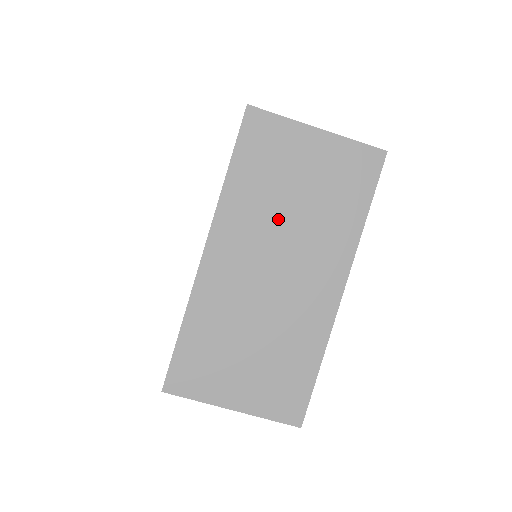
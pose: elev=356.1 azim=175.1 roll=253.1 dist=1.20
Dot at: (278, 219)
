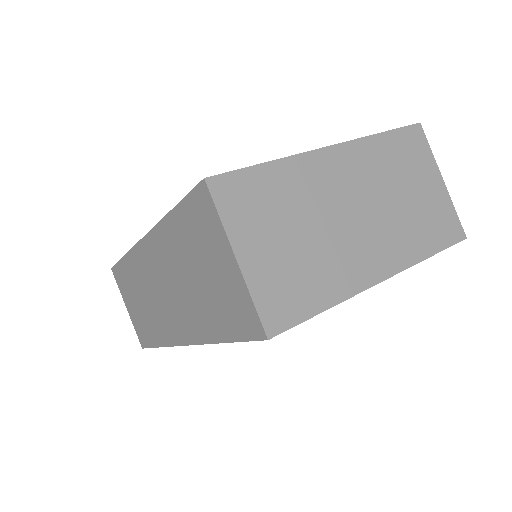
Dot at: (385, 190)
